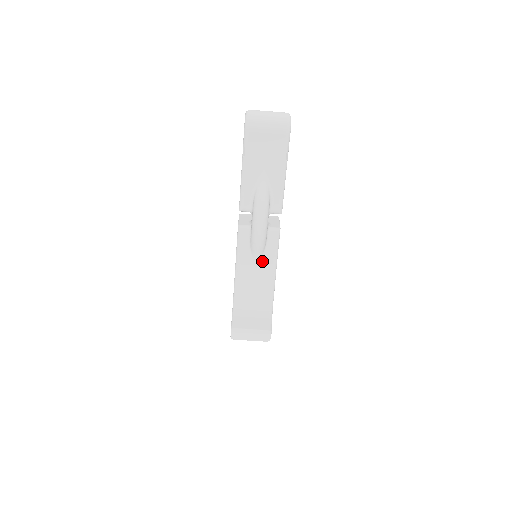
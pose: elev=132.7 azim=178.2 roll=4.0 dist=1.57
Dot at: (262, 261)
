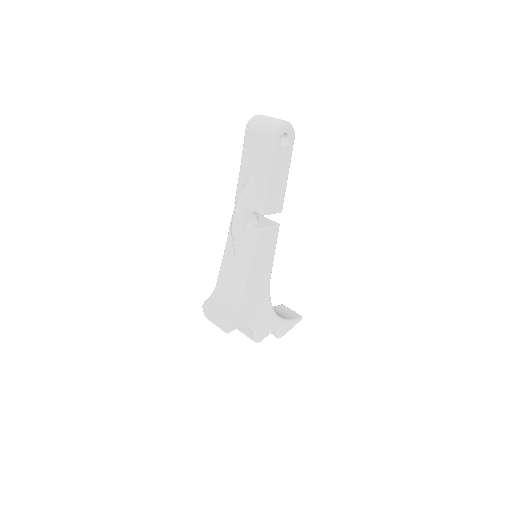
Dot at: (240, 255)
